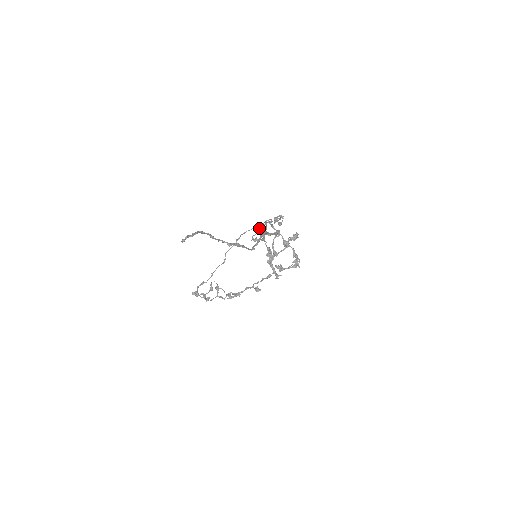
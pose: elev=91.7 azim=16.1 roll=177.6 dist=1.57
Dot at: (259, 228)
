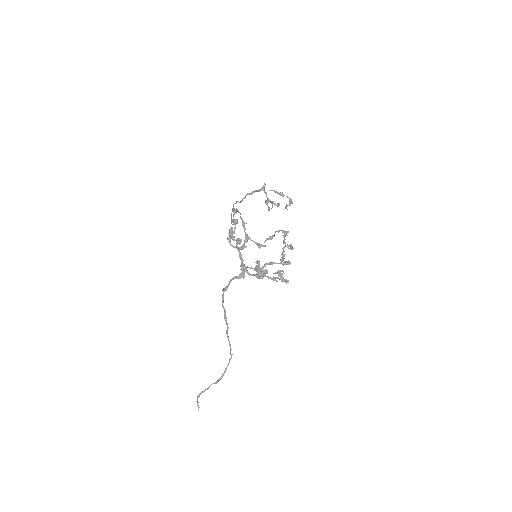
Dot at: (235, 213)
